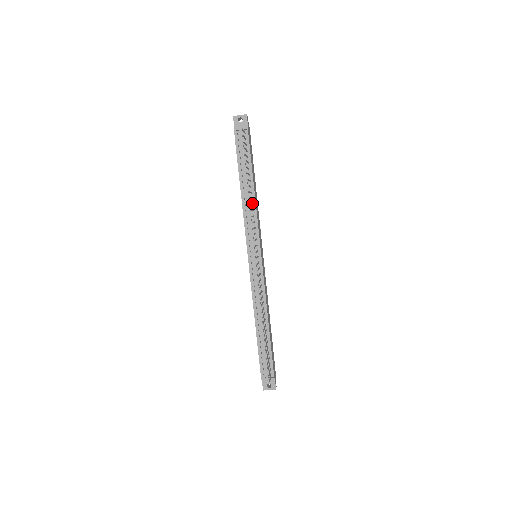
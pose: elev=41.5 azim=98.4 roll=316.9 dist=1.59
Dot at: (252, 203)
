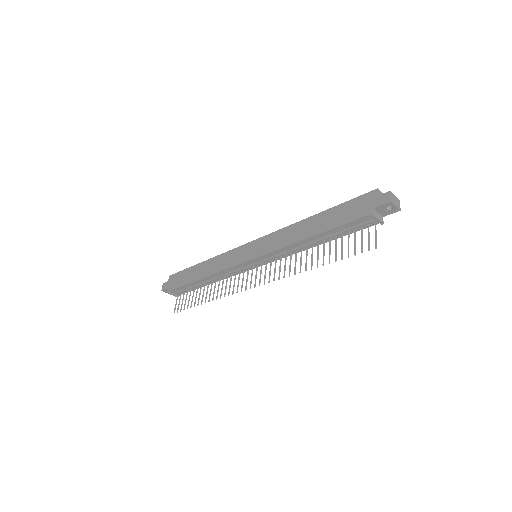
Dot at: (303, 247)
